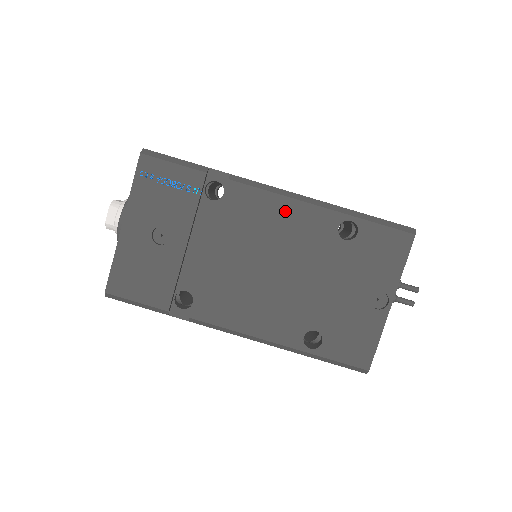
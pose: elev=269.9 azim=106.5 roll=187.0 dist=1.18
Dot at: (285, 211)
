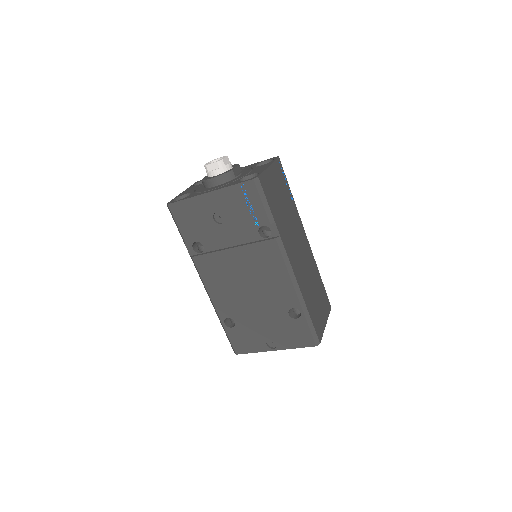
Dot at: (281, 277)
